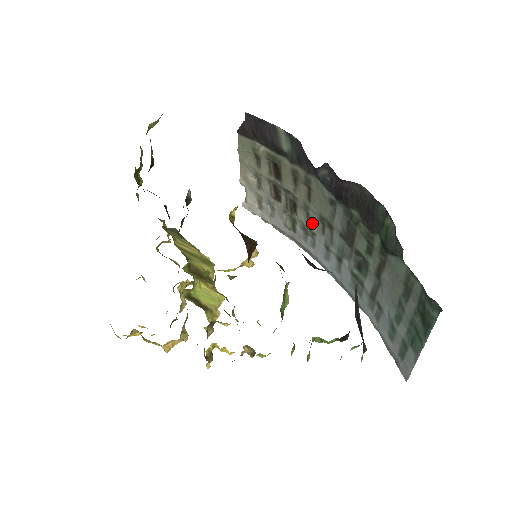
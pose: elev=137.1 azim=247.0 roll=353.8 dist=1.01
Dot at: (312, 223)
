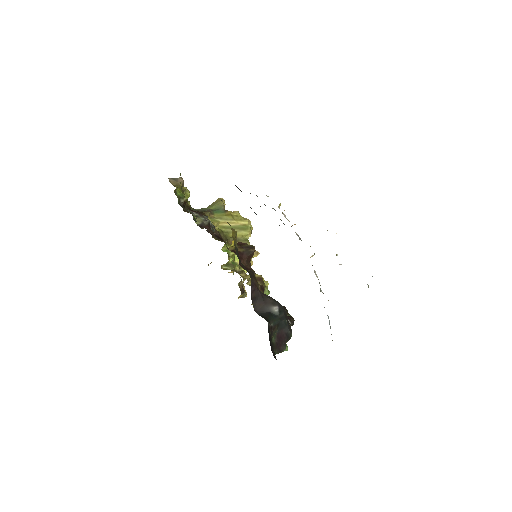
Dot at: occluded
